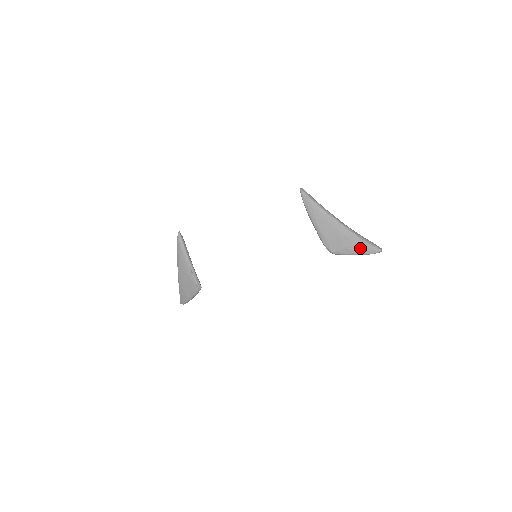
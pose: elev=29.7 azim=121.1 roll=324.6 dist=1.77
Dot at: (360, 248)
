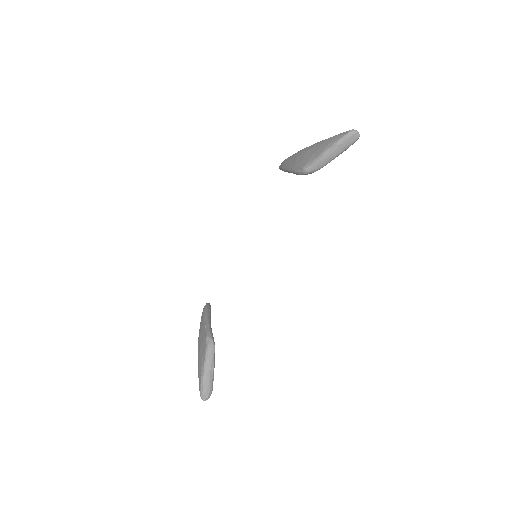
Dot at: (328, 143)
